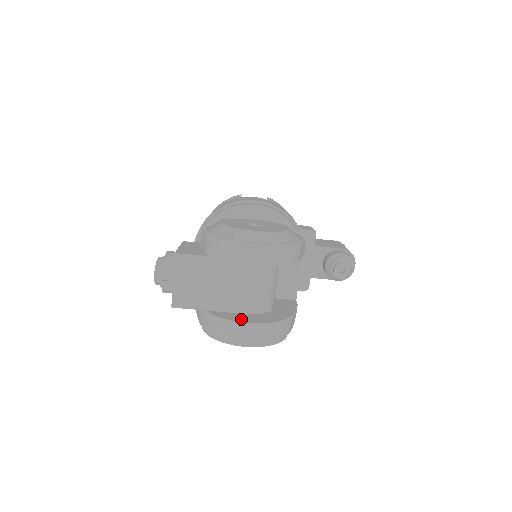
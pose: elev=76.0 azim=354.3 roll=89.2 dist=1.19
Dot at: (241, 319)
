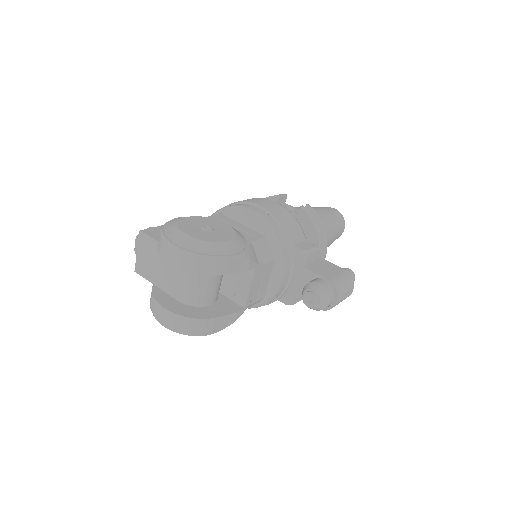
Dot at: (165, 302)
